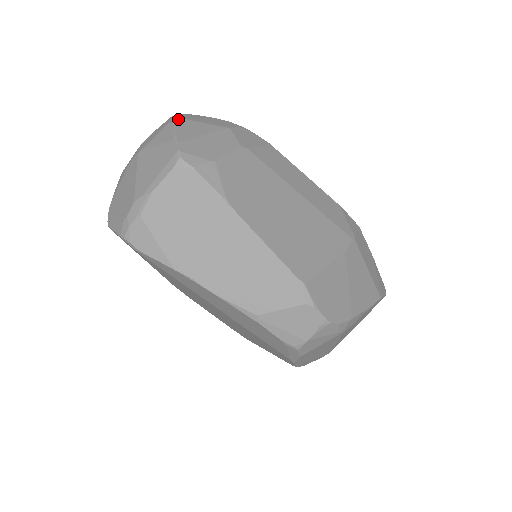
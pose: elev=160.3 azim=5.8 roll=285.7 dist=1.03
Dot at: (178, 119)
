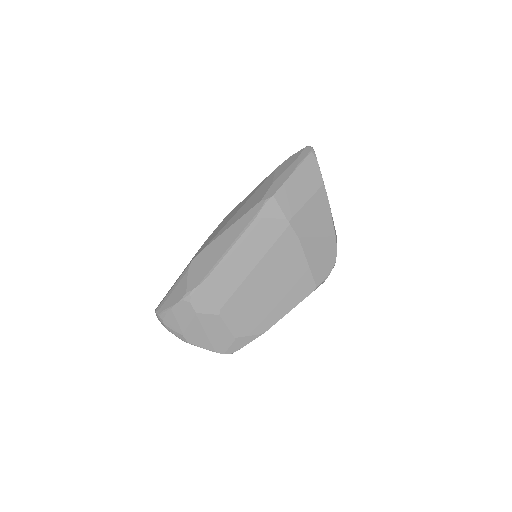
Dot at: (181, 337)
